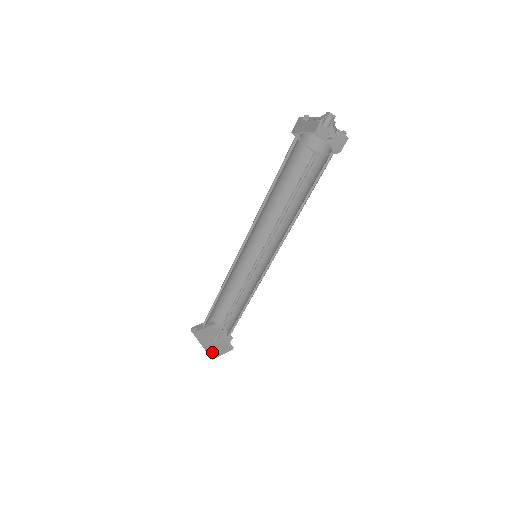
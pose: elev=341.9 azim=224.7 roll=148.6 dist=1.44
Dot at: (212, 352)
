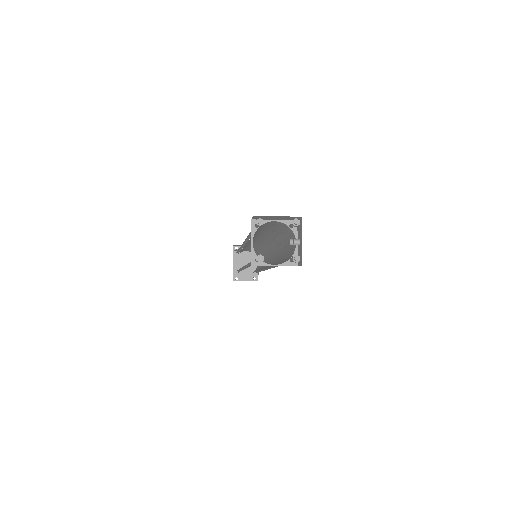
Dot at: (238, 274)
